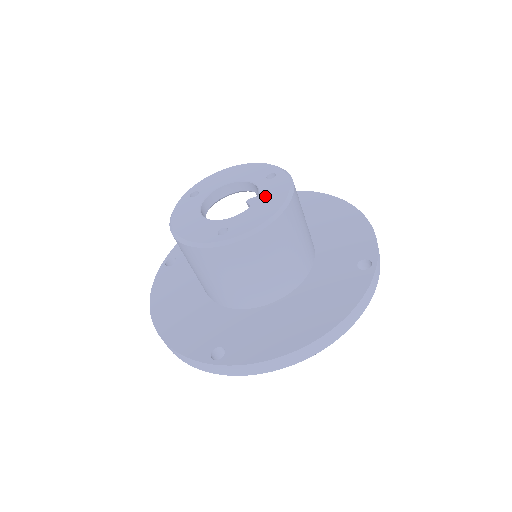
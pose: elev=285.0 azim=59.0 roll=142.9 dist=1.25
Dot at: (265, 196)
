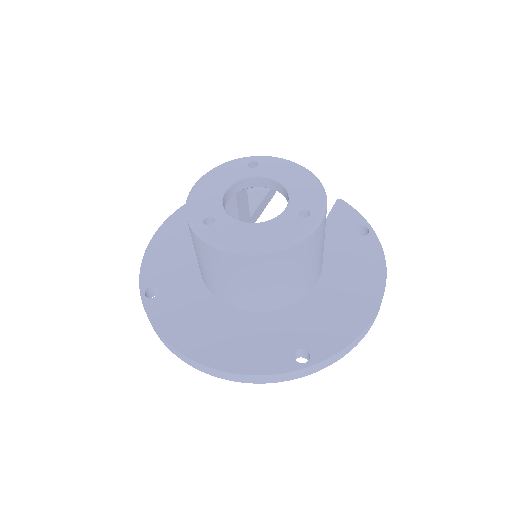
Dot at: (271, 226)
